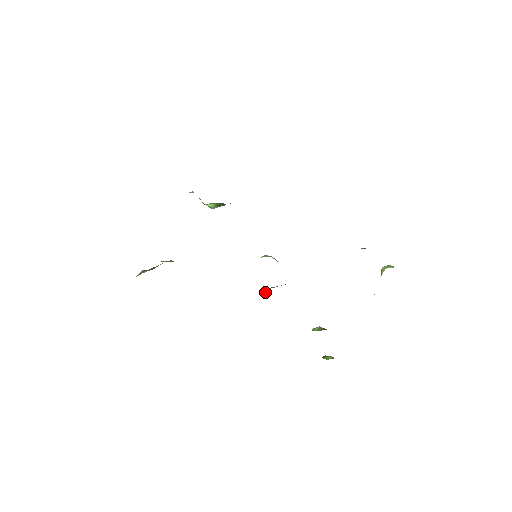
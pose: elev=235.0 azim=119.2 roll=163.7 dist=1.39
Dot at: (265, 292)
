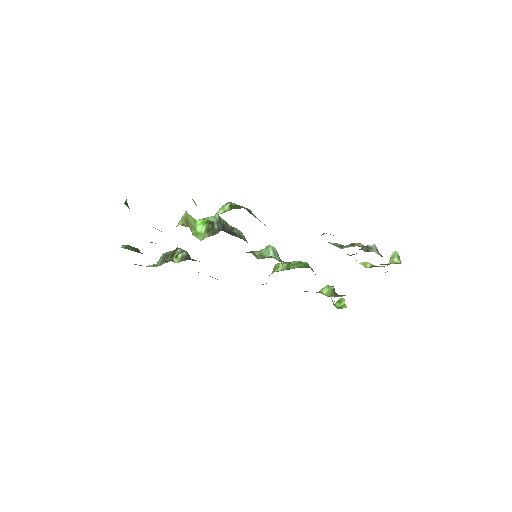
Dot at: (273, 271)
